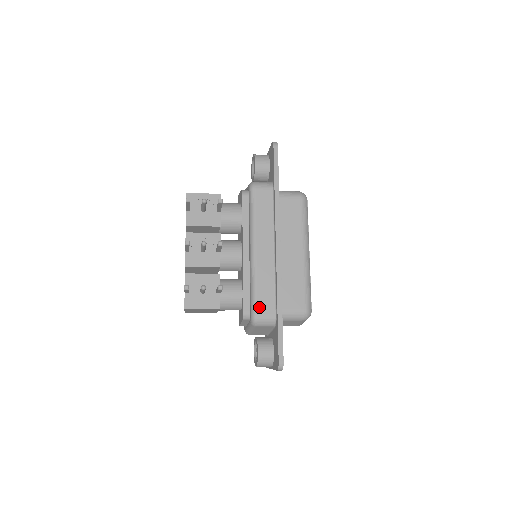
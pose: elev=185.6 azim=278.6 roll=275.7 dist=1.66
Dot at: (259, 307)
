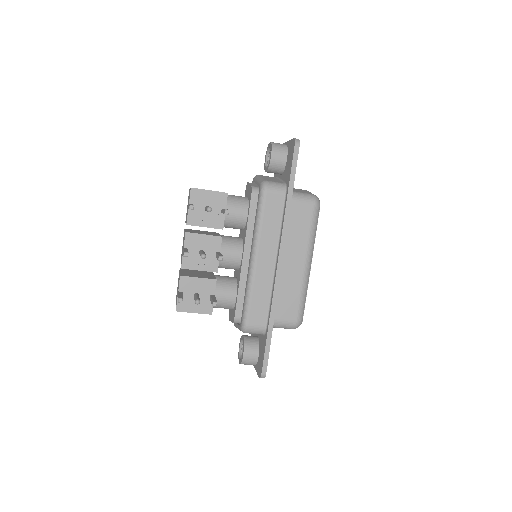
Dot at: (251, 318)
